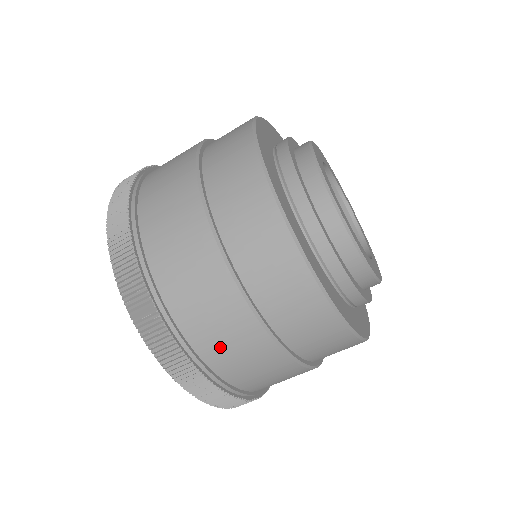
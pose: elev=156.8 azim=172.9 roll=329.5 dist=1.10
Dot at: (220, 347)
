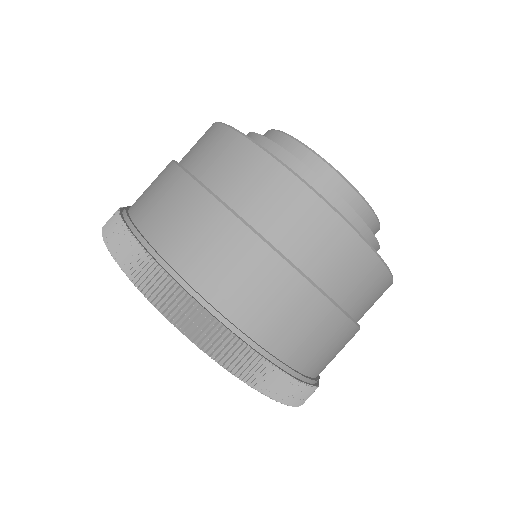
Dot at: (330, 361)
